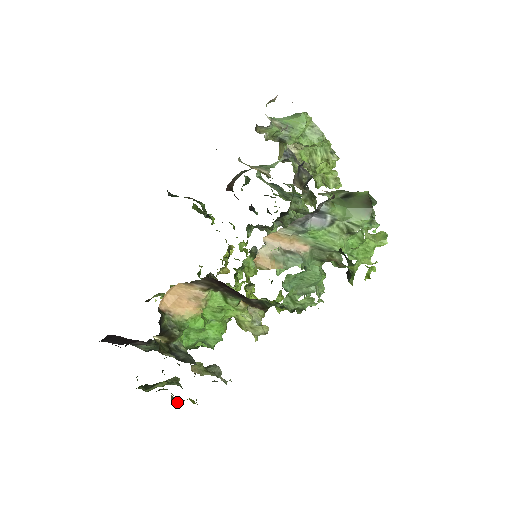
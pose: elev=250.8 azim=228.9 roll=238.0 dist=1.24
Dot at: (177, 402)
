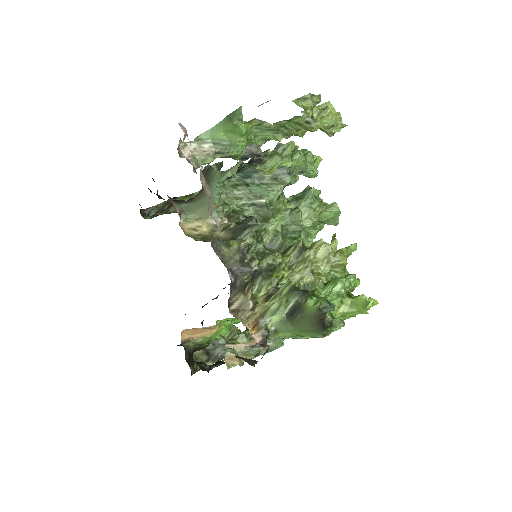
Dot at: occluded
